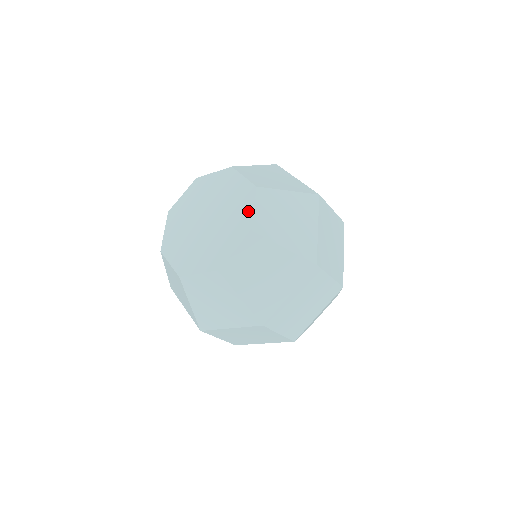
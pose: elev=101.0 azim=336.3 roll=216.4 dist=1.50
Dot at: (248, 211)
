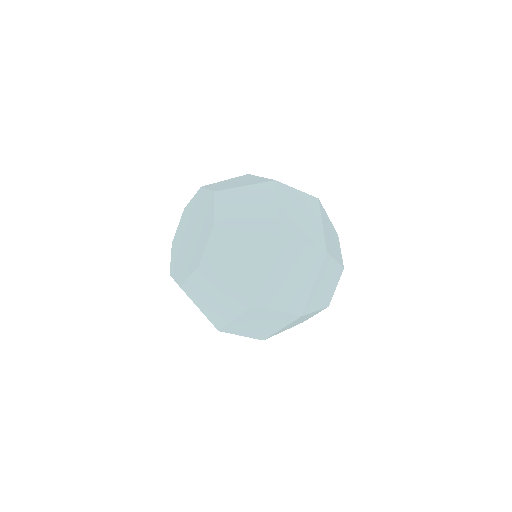
Dot at: (211, 212)
